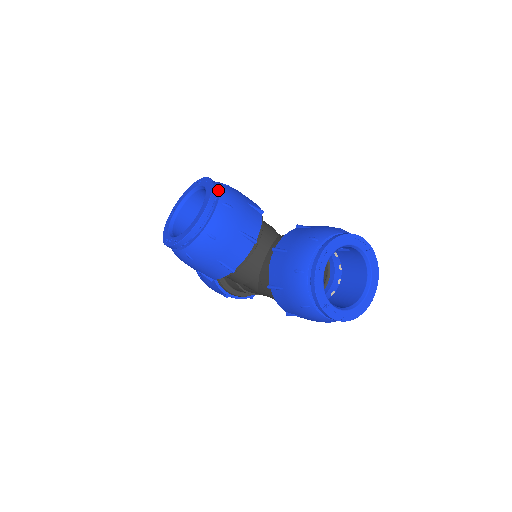
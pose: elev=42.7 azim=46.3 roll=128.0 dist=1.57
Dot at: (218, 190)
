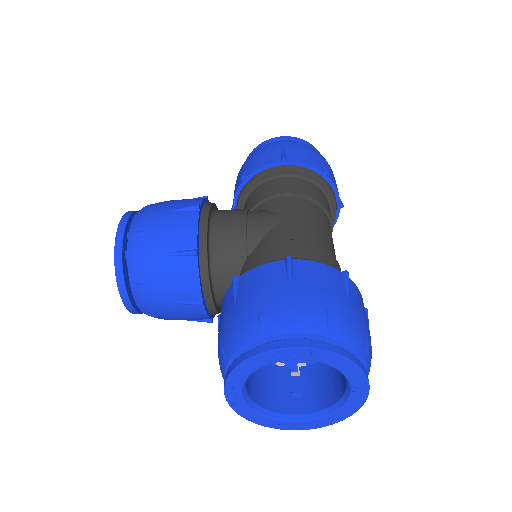
Dot at: (127, 255)
